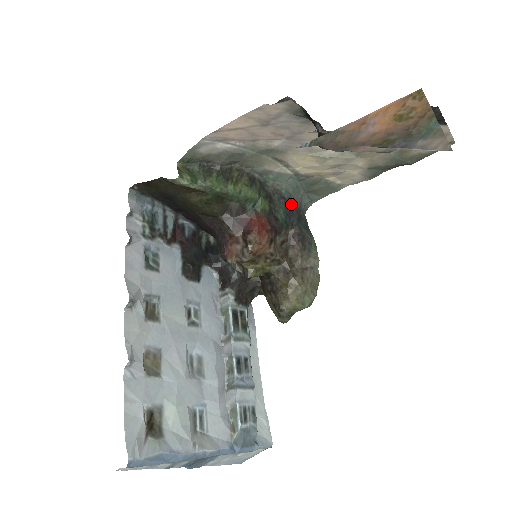
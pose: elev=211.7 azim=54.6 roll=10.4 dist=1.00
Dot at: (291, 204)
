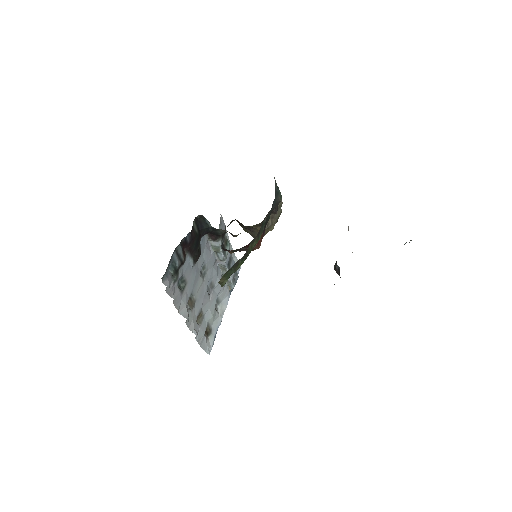
Dot at: occluded
